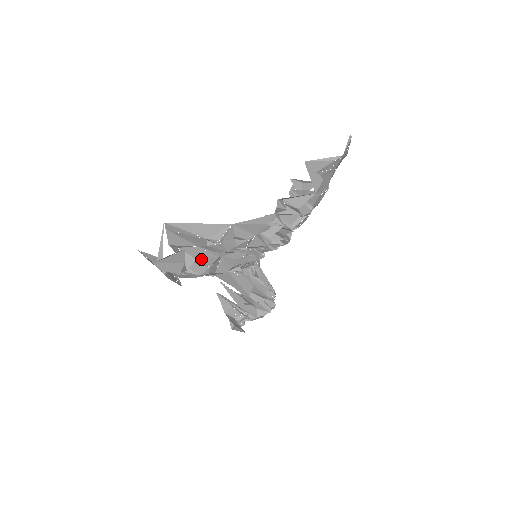
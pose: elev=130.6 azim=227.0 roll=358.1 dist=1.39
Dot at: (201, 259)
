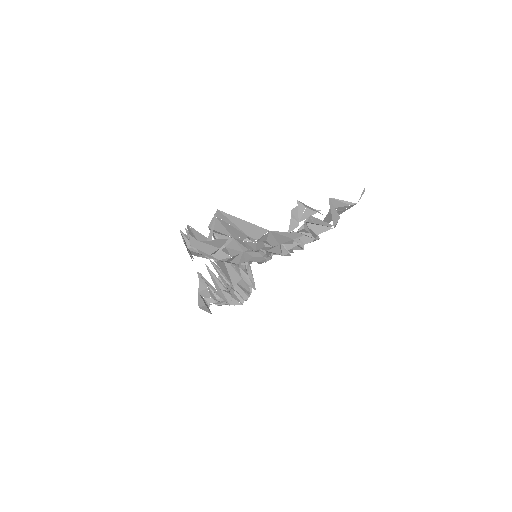
Dot at: (229, 248)
